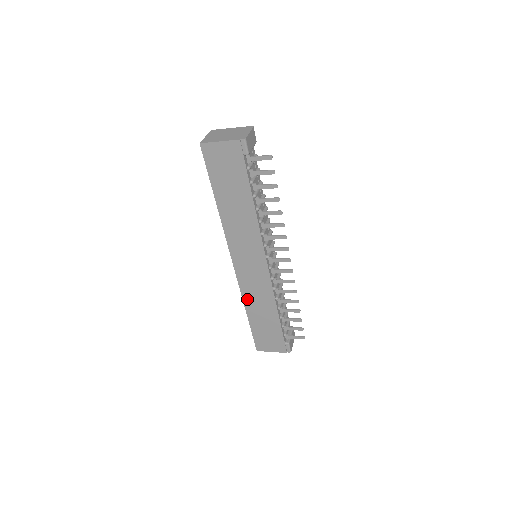
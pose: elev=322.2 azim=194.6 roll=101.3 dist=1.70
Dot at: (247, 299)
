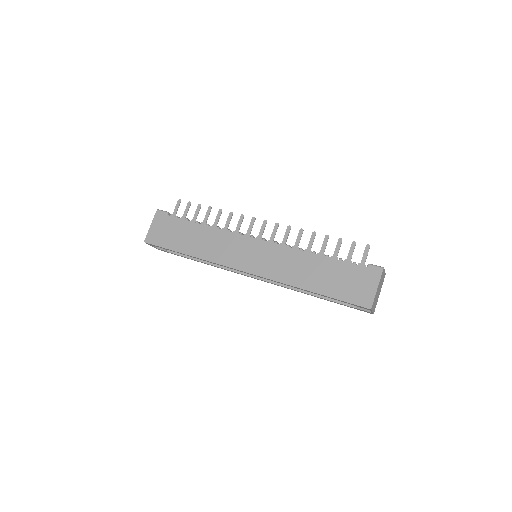
Dot at: (290, 280)
